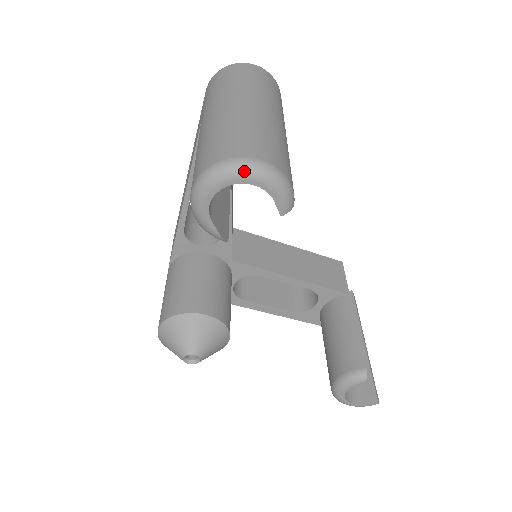
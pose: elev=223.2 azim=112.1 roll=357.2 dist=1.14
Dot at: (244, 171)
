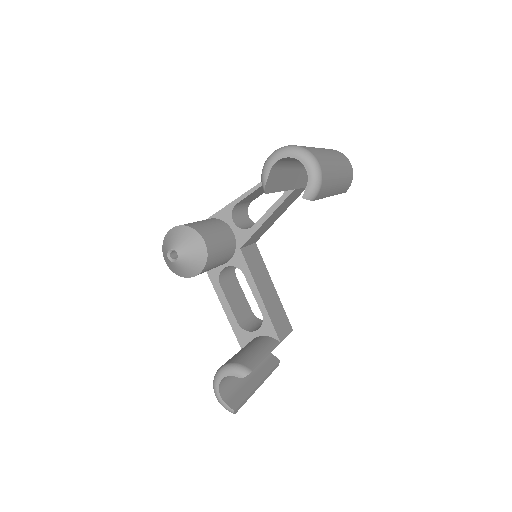
Dot at: (308, 158)
